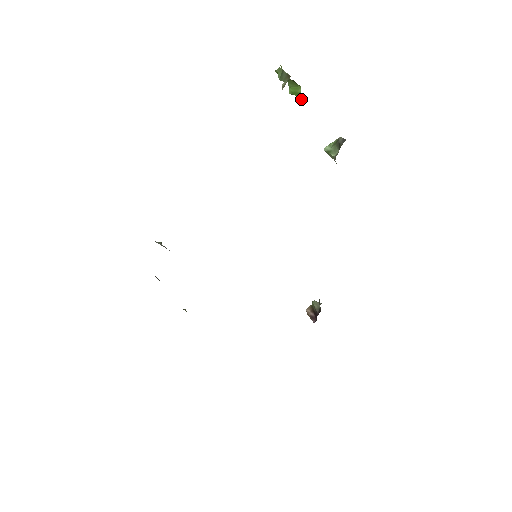
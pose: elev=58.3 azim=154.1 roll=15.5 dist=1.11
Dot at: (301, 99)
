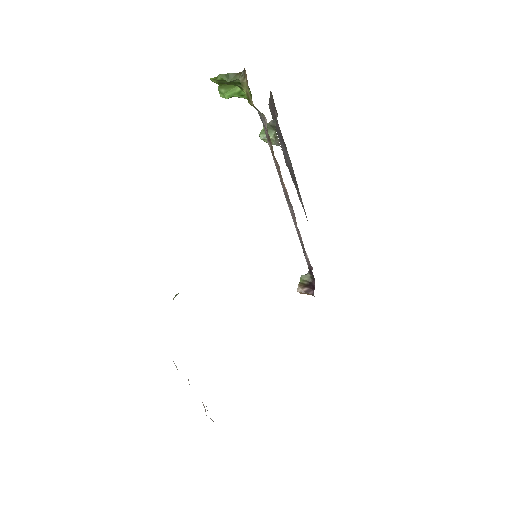
Dot at: (244, 94)
